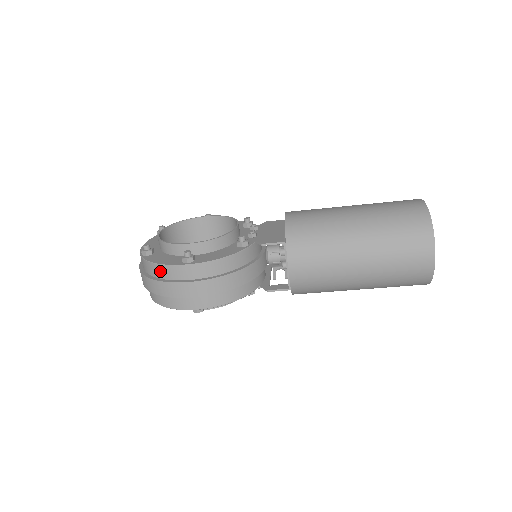
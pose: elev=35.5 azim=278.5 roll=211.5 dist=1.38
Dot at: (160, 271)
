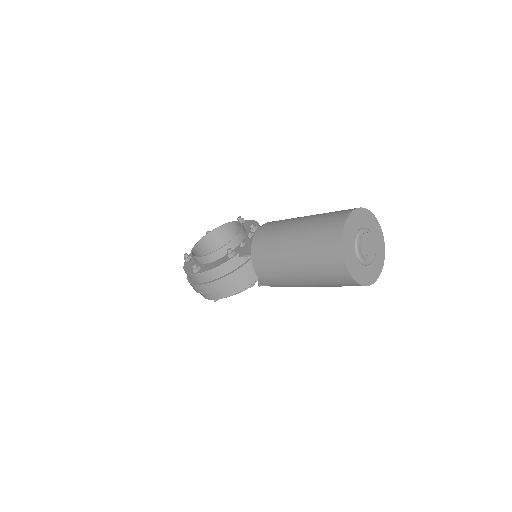
Dot at: occluded
